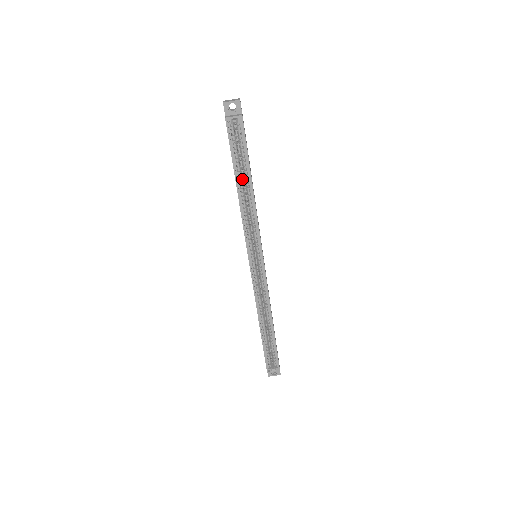
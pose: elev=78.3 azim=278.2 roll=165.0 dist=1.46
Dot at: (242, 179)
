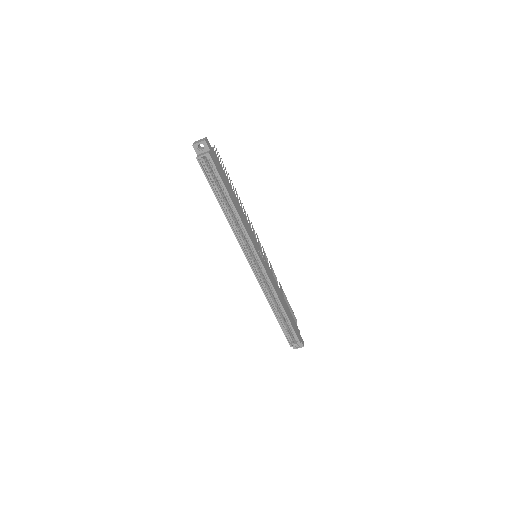
Dot at: occluded
